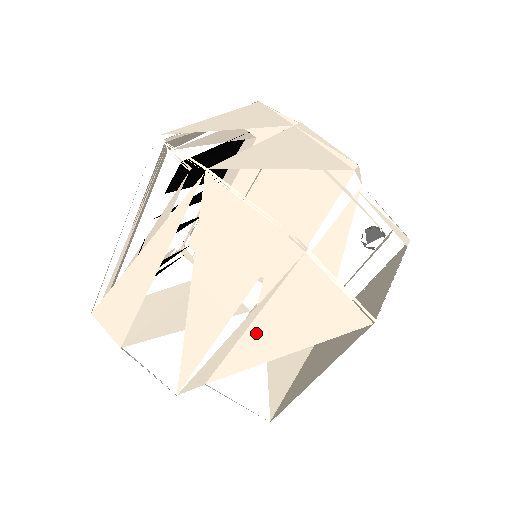
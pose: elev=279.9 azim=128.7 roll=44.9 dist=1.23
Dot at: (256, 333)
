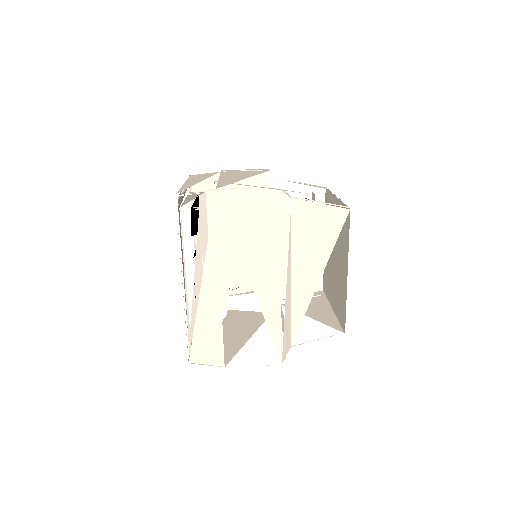
Dot at: (298, 275)
